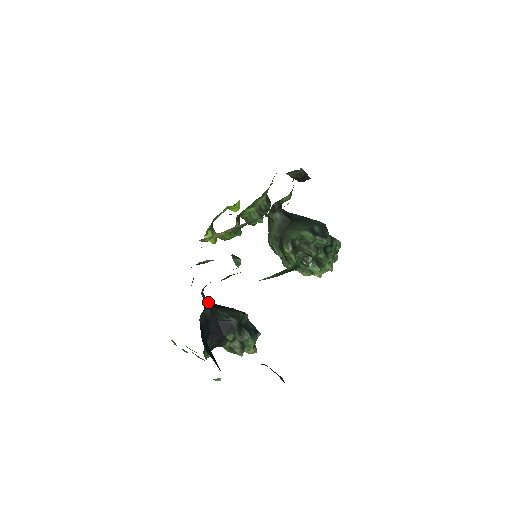
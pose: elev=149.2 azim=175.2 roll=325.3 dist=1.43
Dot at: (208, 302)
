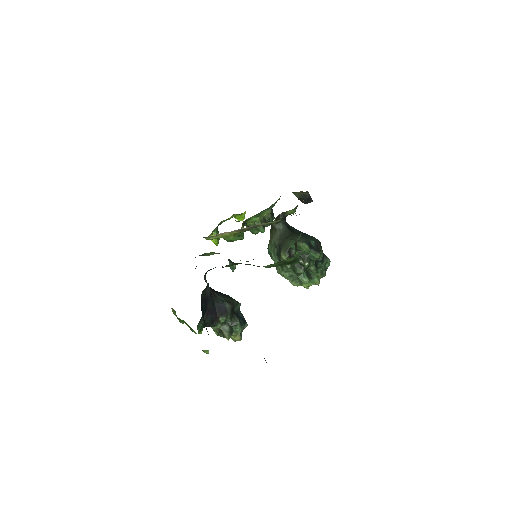
Dot at: occluded
